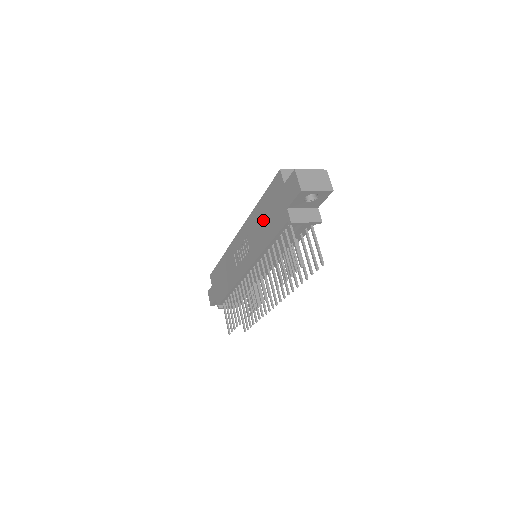
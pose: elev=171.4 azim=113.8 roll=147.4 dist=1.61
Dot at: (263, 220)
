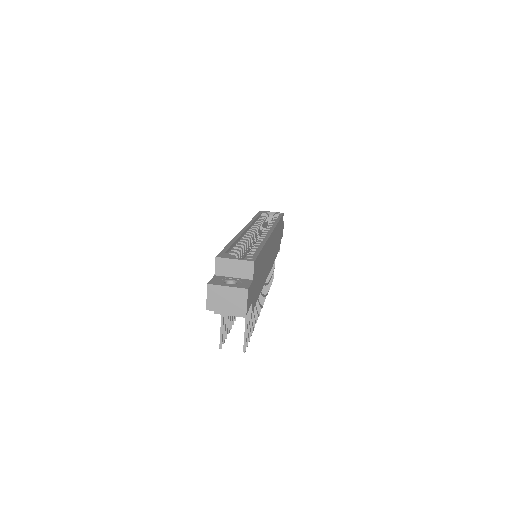
Dot at: occluded
